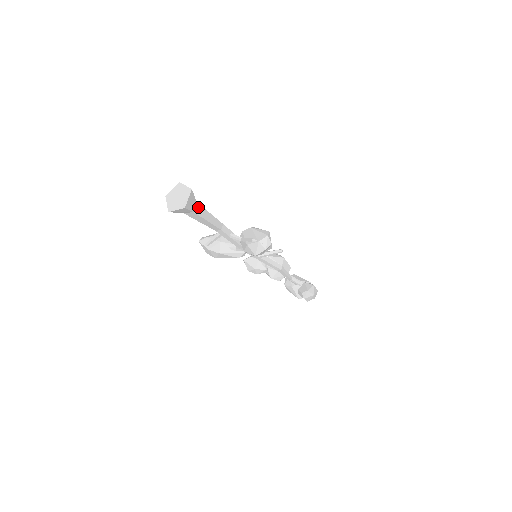
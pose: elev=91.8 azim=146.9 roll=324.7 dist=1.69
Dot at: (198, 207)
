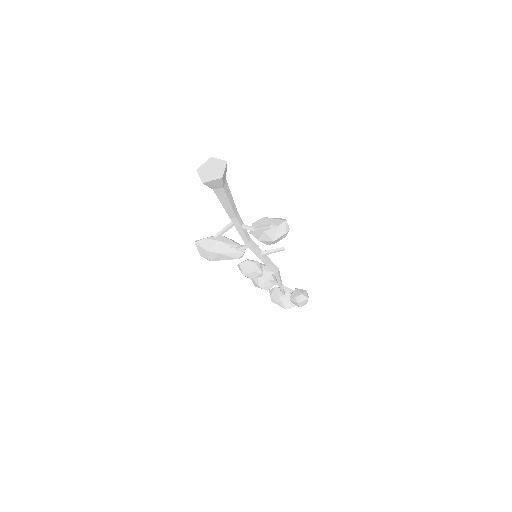
Dot at: (226, 185)
